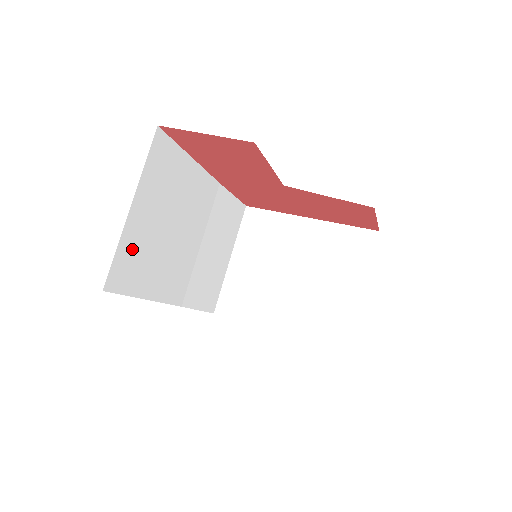
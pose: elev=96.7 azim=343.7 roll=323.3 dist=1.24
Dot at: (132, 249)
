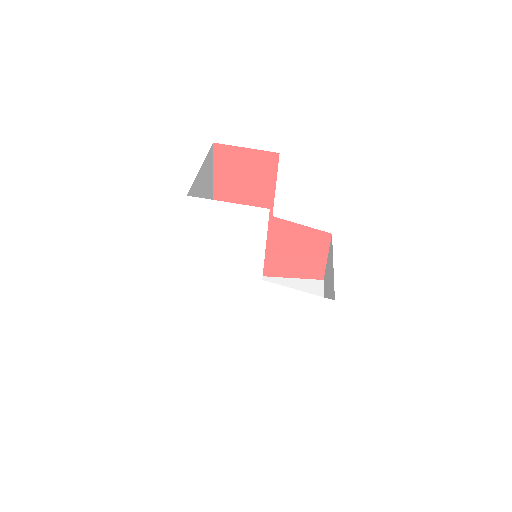
Dot at: (195, 195)
